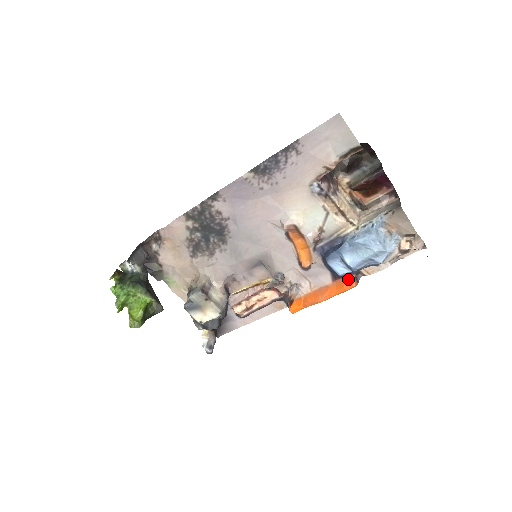
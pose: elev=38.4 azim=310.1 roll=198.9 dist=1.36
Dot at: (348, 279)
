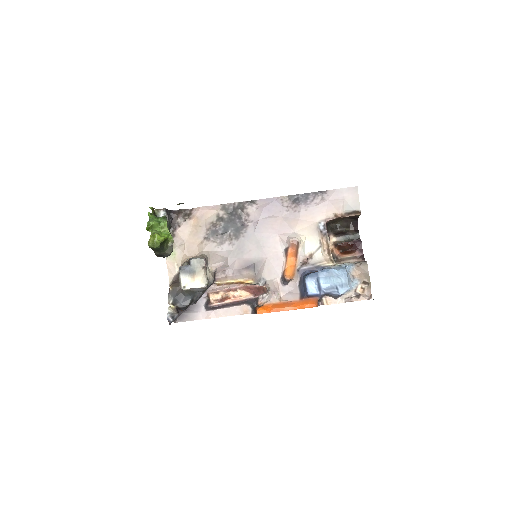
Dot at: (313, 300)
